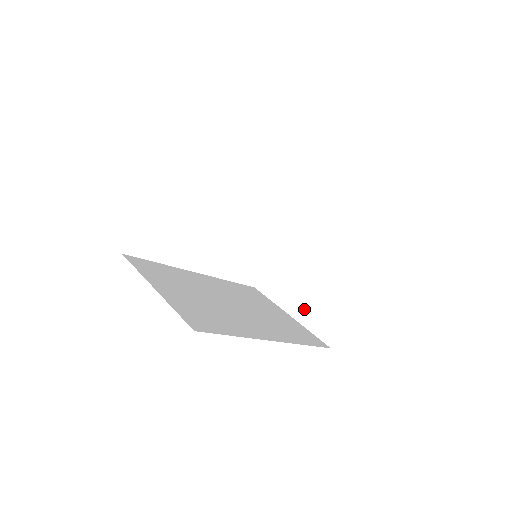
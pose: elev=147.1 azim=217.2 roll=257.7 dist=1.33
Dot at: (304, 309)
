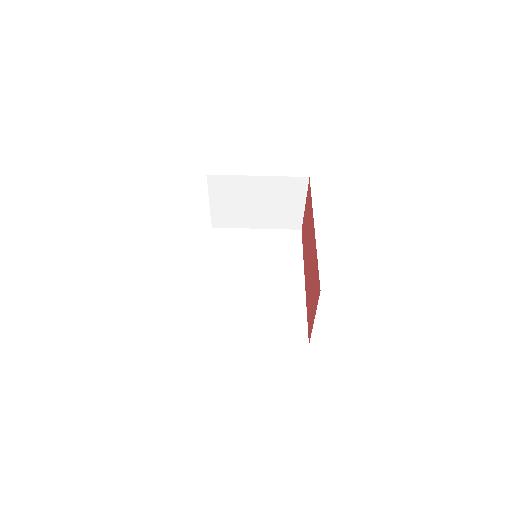
Dot at: (267, 222)
